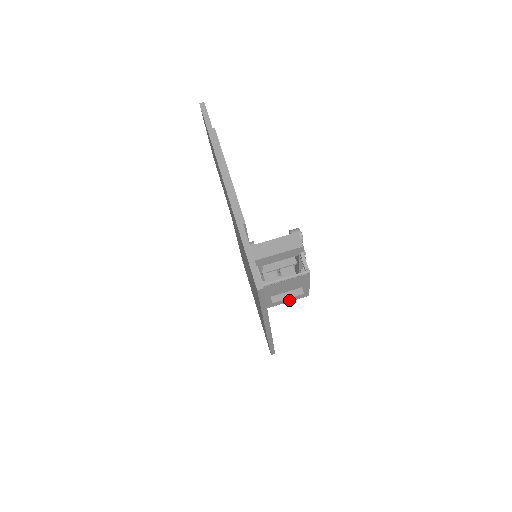
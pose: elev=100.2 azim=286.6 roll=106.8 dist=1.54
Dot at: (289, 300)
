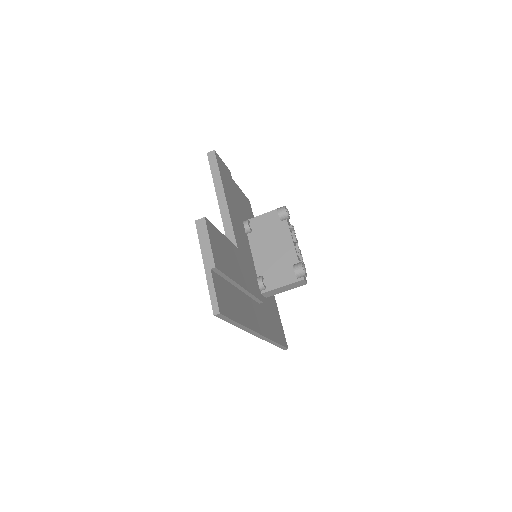
Dot at: occluded
